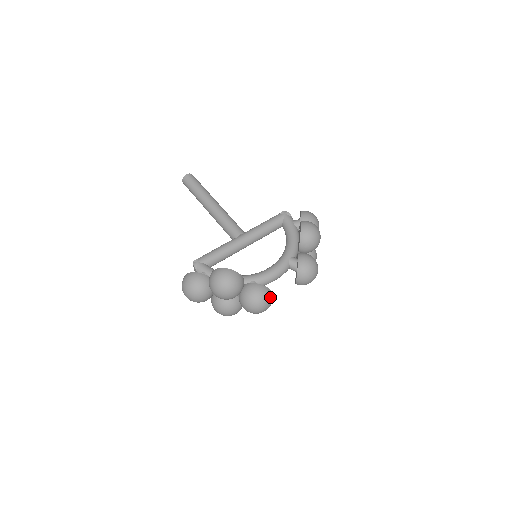
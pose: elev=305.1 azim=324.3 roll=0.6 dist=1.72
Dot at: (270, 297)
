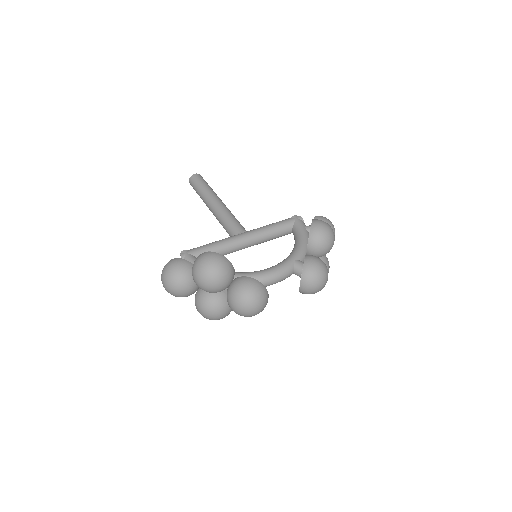
Dot at: (264, 296)
